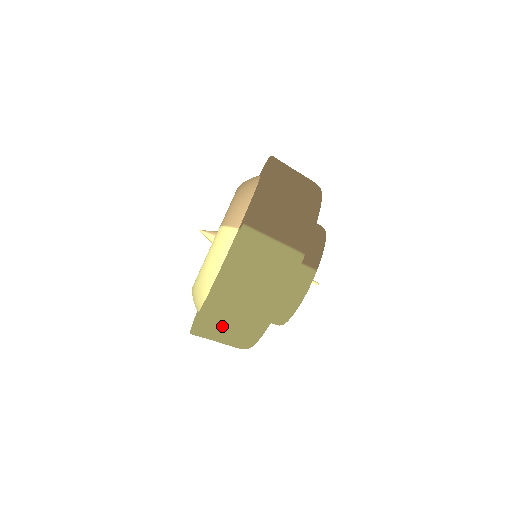
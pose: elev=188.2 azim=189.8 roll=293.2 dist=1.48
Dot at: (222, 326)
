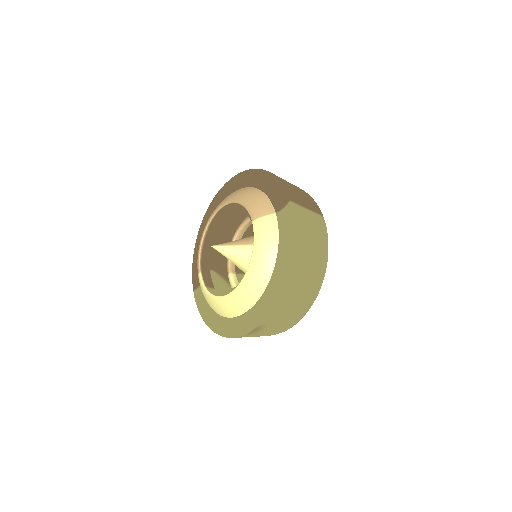
Dot at: (296, 294)
